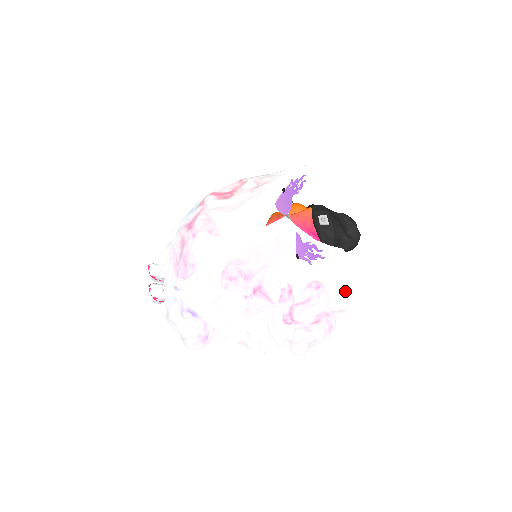
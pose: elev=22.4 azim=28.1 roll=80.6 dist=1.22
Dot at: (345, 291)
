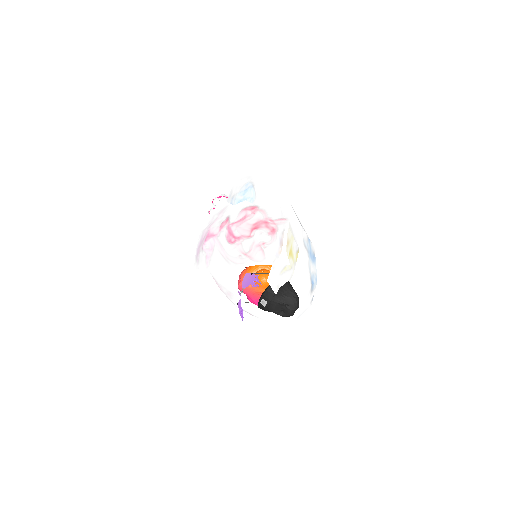
Dot at: (268, 321)
